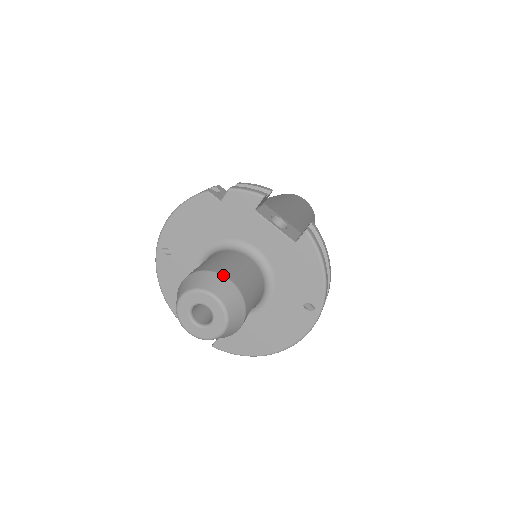
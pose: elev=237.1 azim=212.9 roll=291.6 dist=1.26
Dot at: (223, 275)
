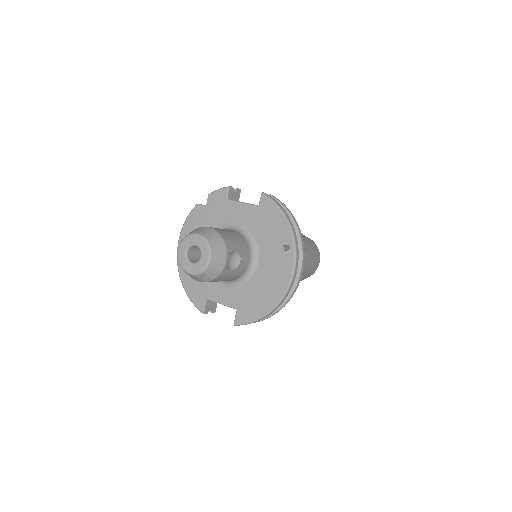
Dot at: (204, 227)
